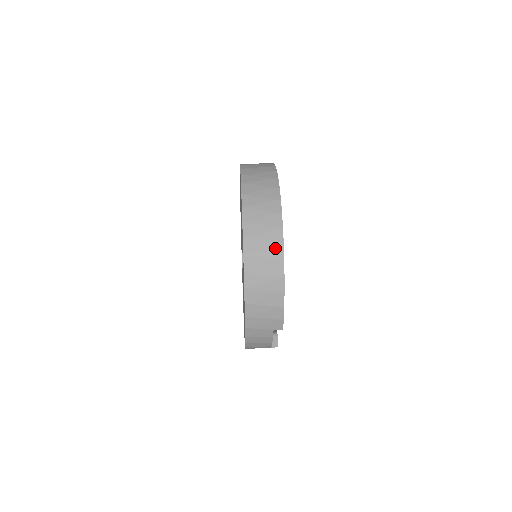
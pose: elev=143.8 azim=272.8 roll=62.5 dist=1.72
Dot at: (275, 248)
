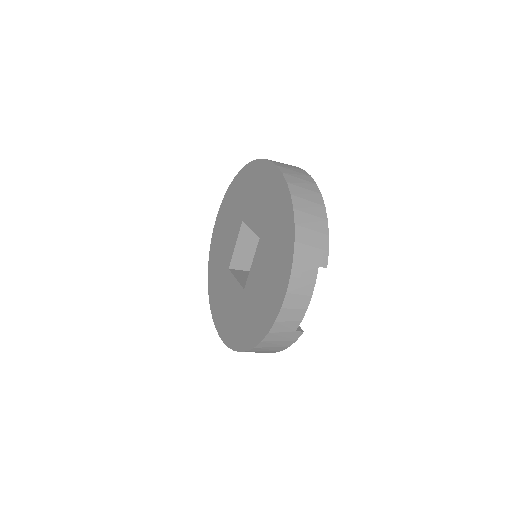
Dot at: (311, 184)
